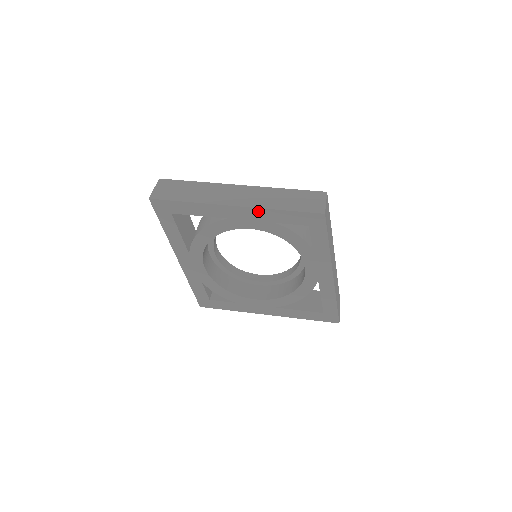
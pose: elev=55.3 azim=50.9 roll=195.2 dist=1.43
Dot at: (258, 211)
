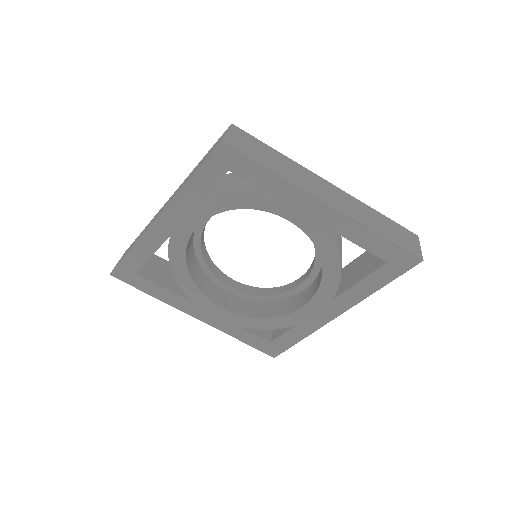
Dot at: (177, 202)
